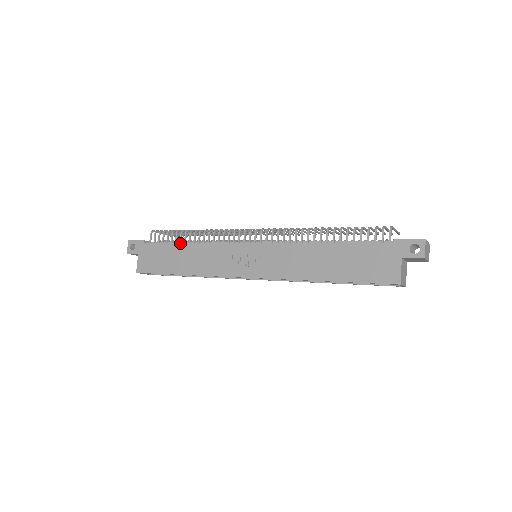
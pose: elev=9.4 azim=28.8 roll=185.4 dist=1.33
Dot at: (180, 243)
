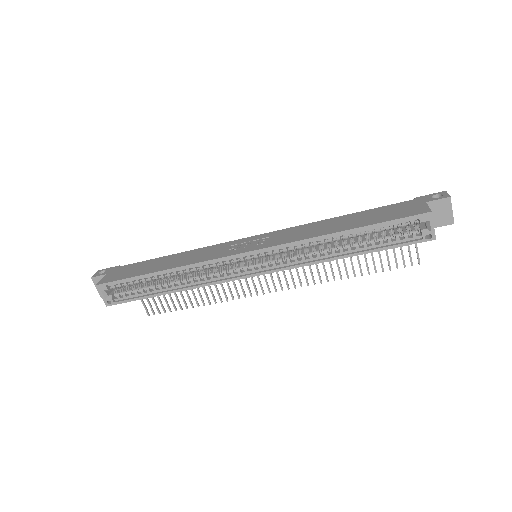
Dot at: (166, 256)
